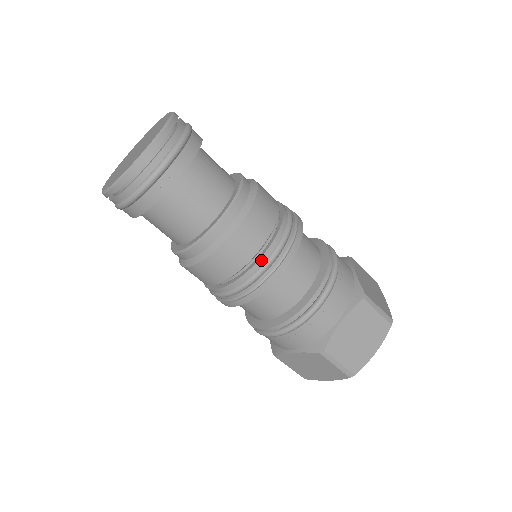
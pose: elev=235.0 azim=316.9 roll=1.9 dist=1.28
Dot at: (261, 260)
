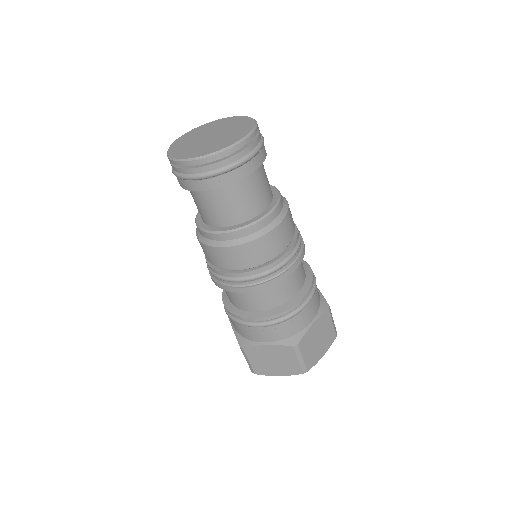
Dot at: (283, 257)
